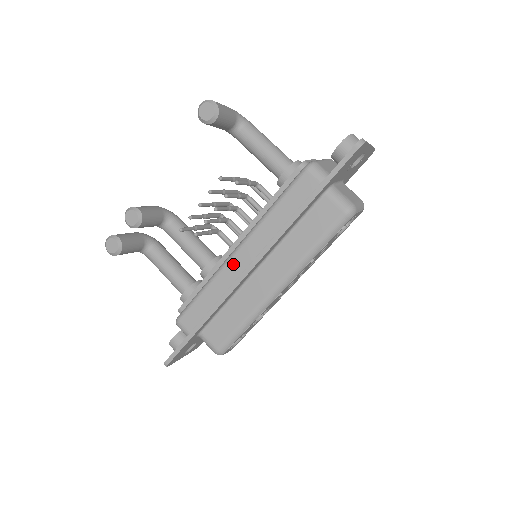
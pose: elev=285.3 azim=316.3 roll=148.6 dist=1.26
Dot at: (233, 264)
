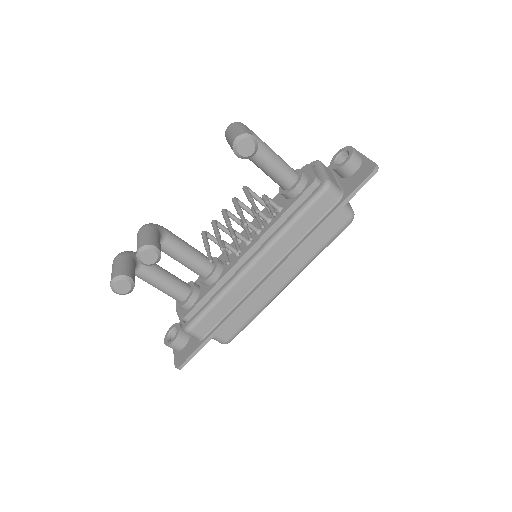
Dot at: (250, 275)
